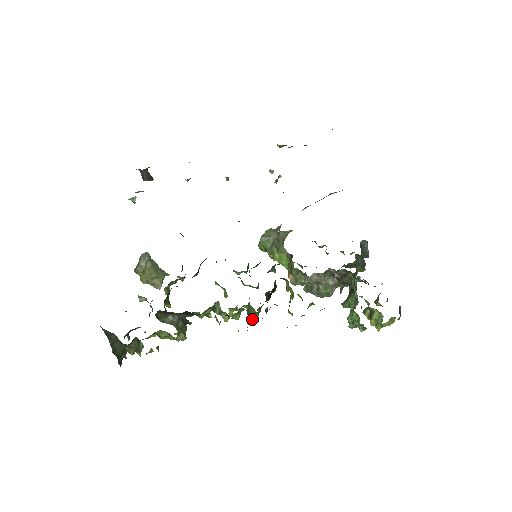
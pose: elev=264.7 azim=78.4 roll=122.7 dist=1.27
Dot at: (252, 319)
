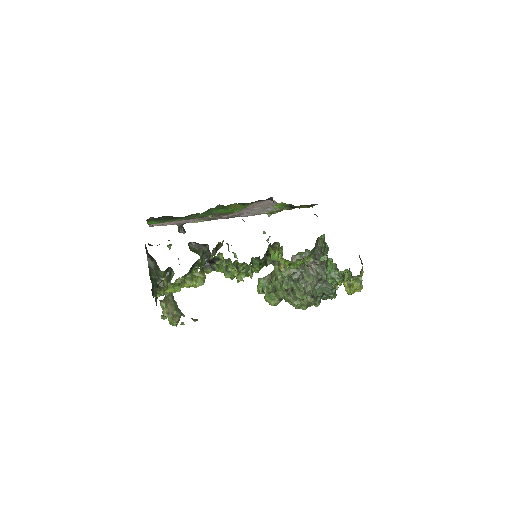
Dot at: (255, 269)
